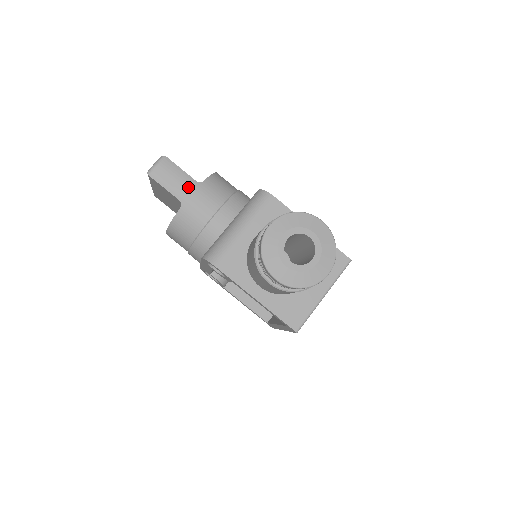
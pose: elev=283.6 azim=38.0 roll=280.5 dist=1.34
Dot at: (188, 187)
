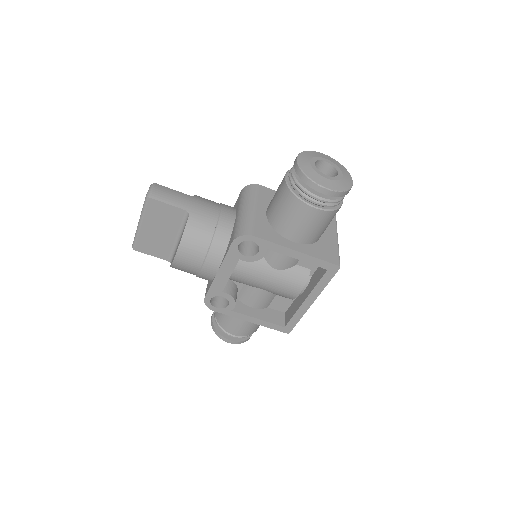
Dot at: (187, 199)
